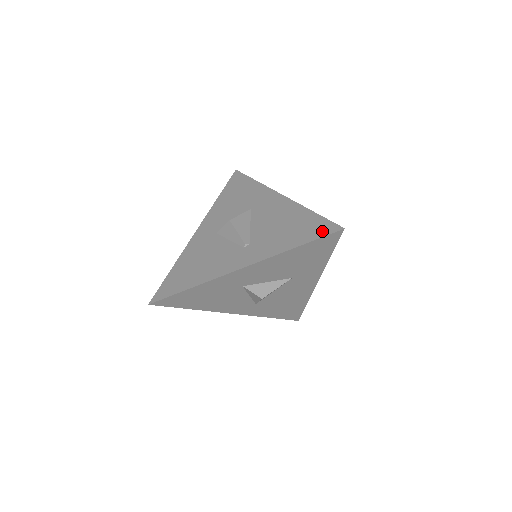
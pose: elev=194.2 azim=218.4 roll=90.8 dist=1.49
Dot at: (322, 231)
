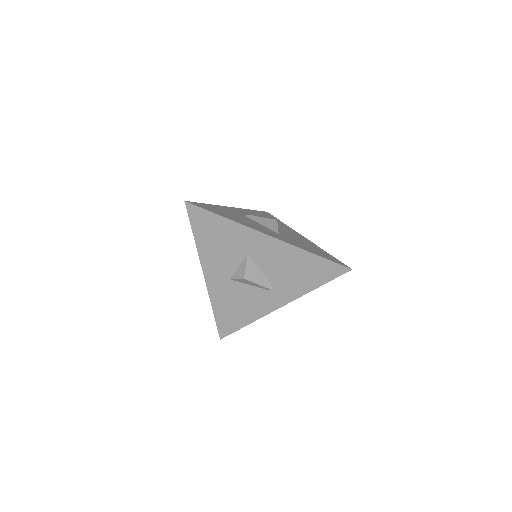
Dot at: (334, 273)
